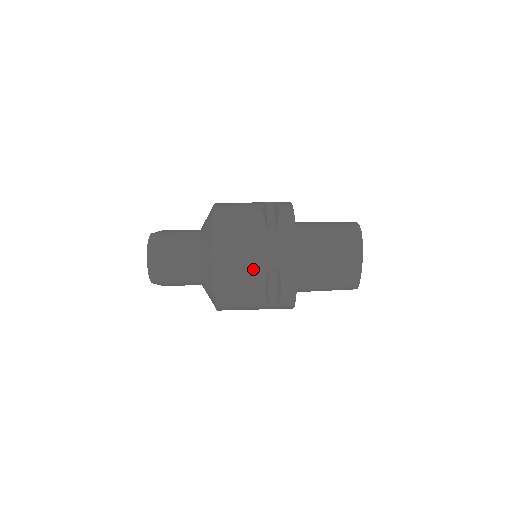
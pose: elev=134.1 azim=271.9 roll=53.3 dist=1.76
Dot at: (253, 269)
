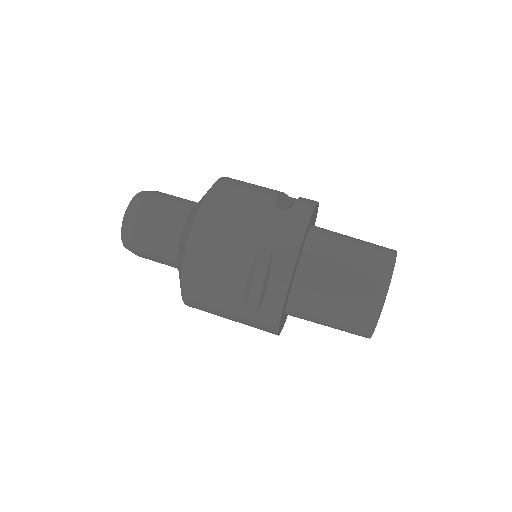
Dot at: (240, 244)
